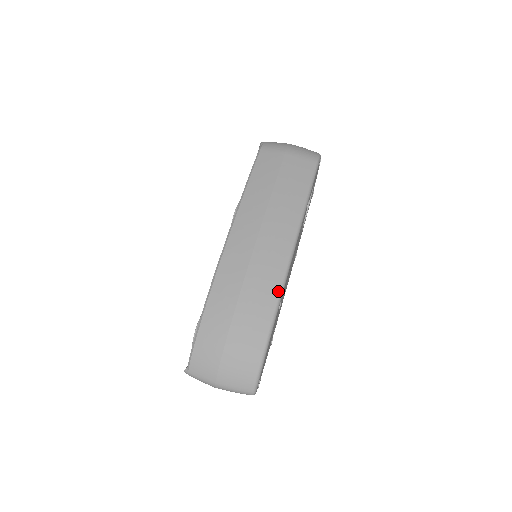
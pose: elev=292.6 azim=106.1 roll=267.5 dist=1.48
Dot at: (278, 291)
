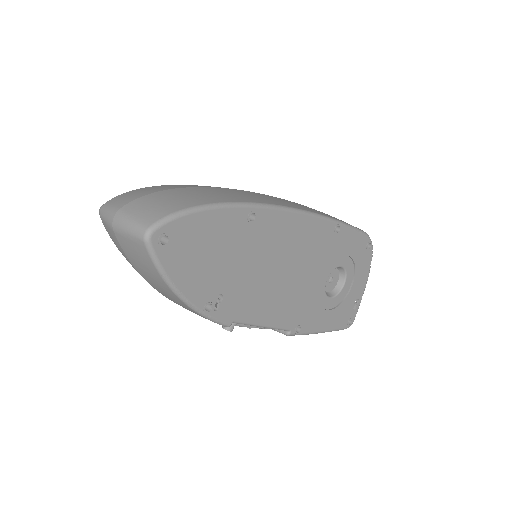
Dot at: (260, 202)
